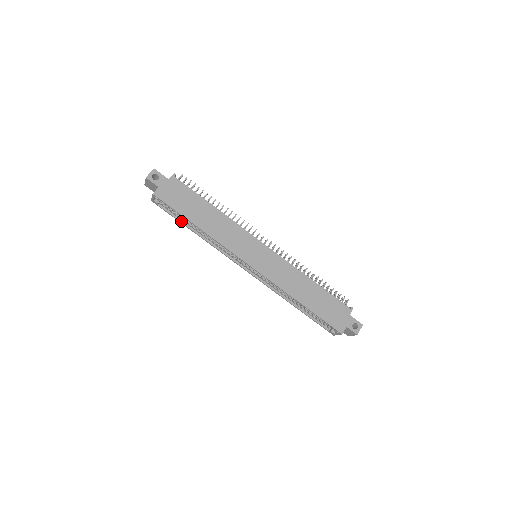
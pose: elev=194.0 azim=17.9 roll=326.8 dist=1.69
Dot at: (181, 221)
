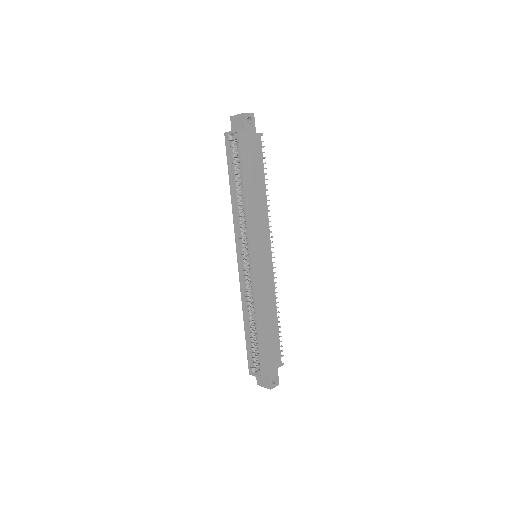
Dot at: (230, 172)
